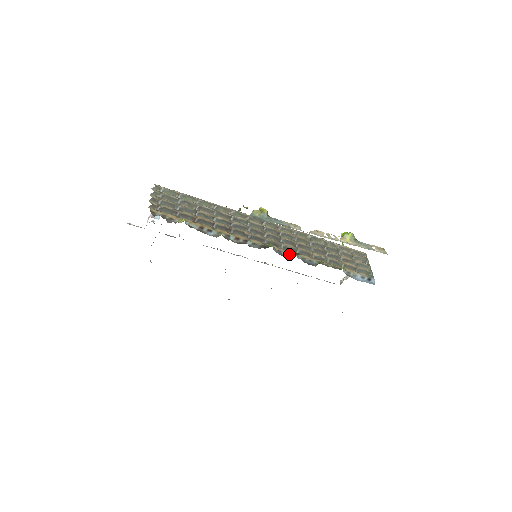
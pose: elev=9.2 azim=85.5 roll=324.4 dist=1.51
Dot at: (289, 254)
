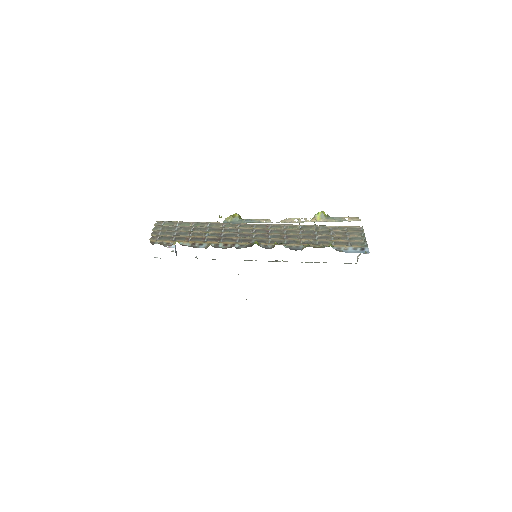
Dot at: (274, 246)
